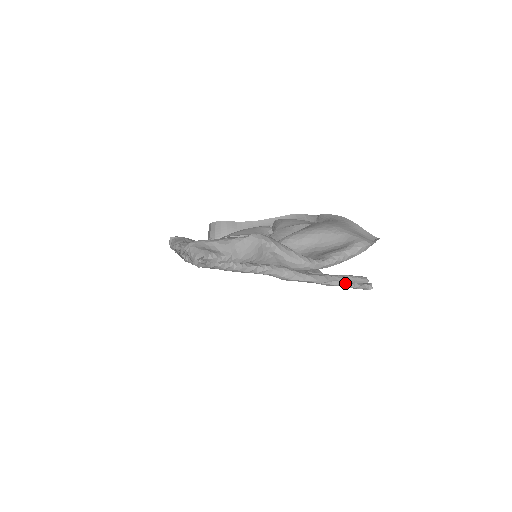
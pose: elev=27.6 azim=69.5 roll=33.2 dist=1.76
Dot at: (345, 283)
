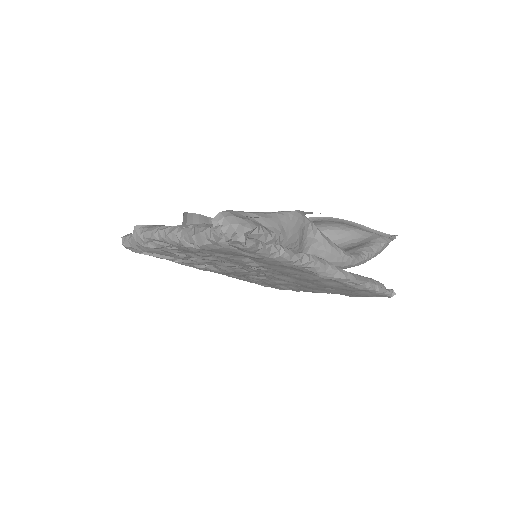
Dot at: (375, 286)
